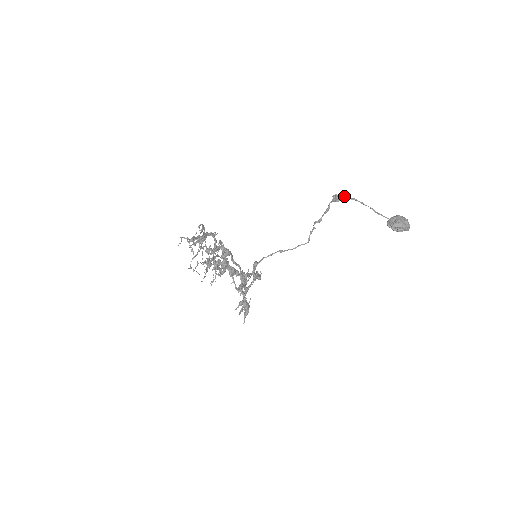
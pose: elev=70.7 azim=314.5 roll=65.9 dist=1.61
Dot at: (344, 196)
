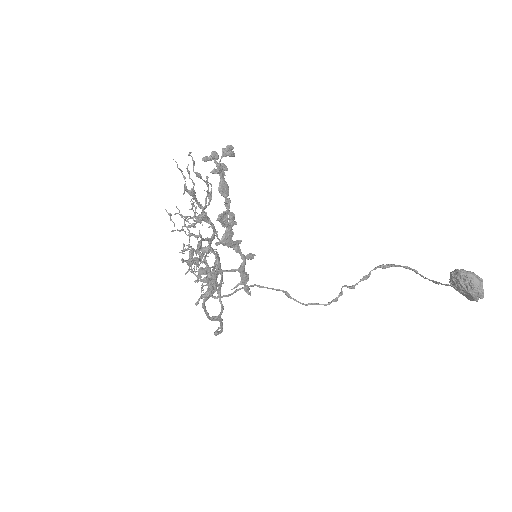
Dot at: (392, 264)
